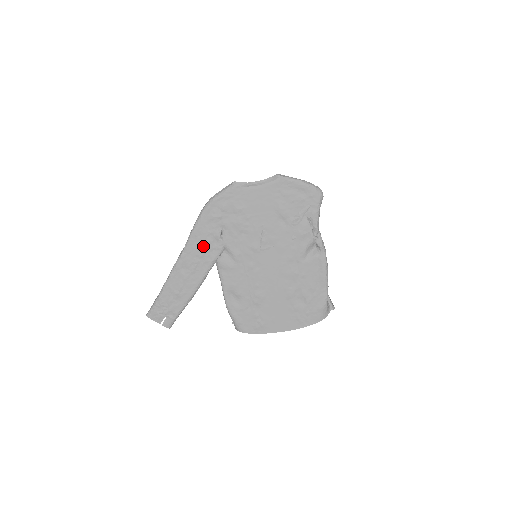
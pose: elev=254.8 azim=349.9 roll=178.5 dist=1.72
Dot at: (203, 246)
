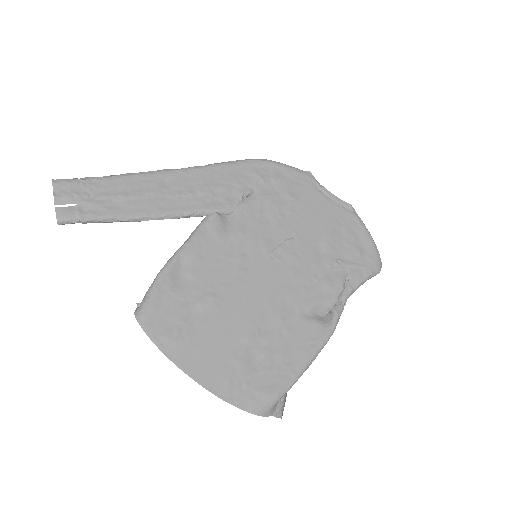
Dot at: (215, 186)
